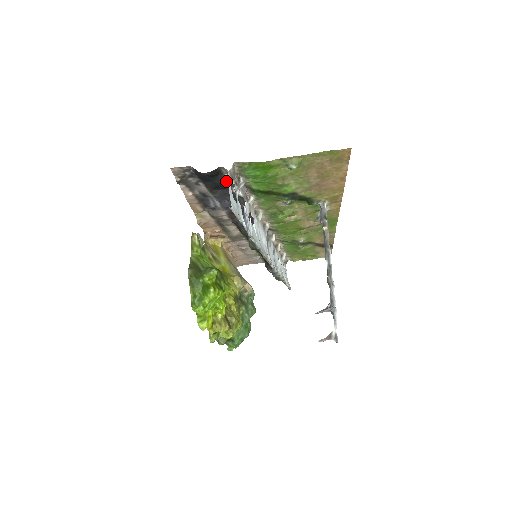
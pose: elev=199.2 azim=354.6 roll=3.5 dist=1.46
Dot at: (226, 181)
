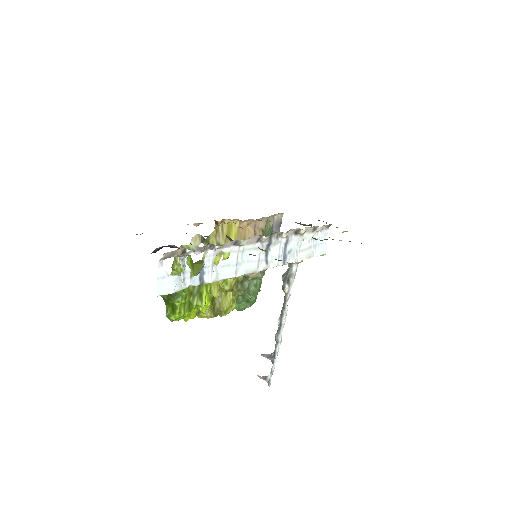
Dot at: (175, 247)
